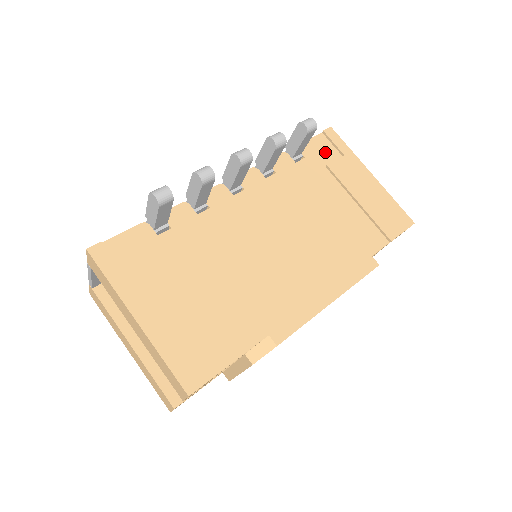
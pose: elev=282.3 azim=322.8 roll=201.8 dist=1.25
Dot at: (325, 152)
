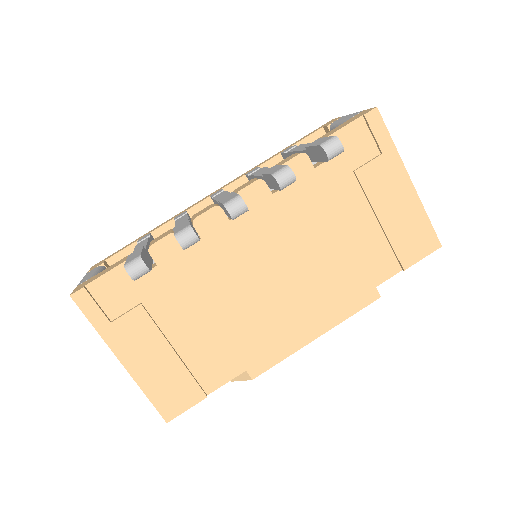
Dot at: (358, 148)
